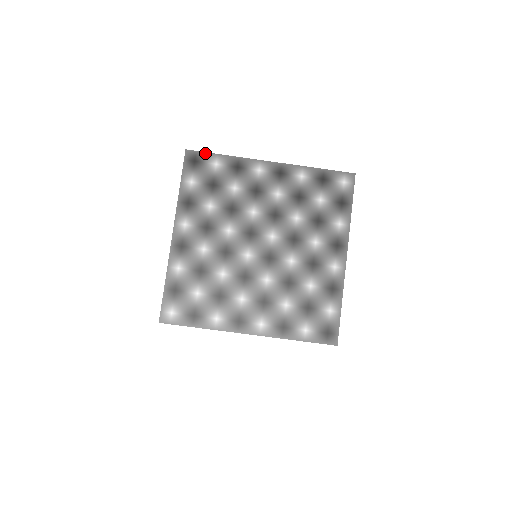
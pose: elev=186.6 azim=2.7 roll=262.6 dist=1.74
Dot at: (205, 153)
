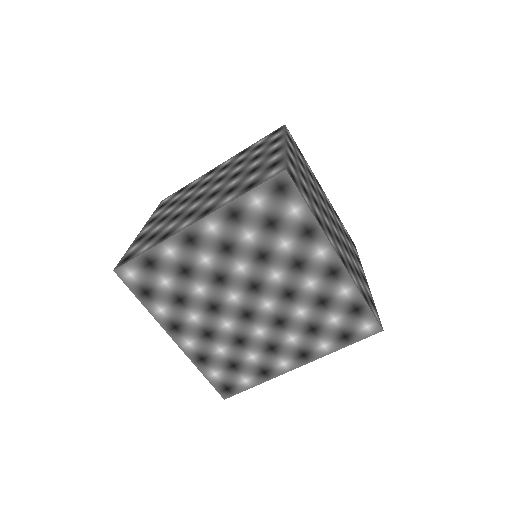
Dot at: (298, 191)
